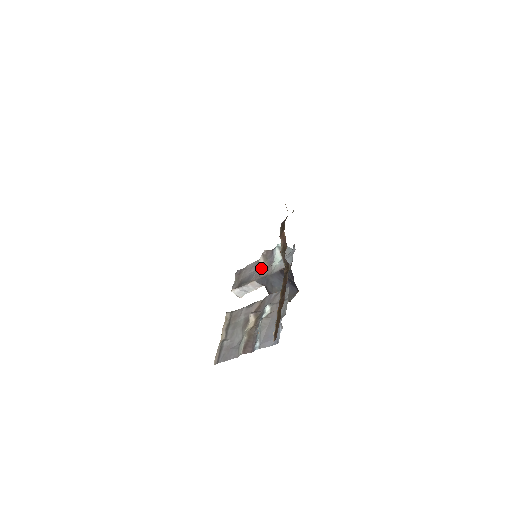
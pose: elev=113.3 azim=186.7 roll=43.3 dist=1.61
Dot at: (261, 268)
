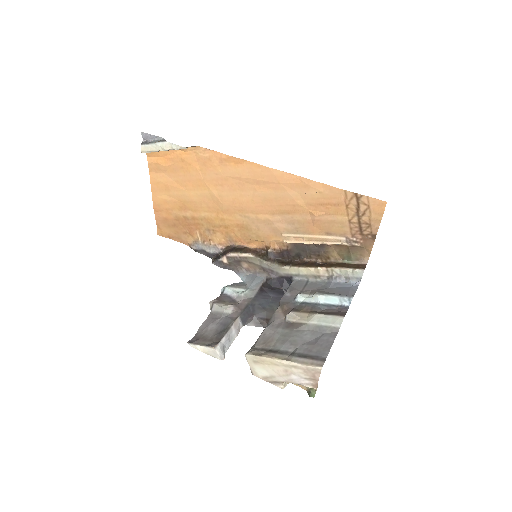
Dot at: (233, 304)
